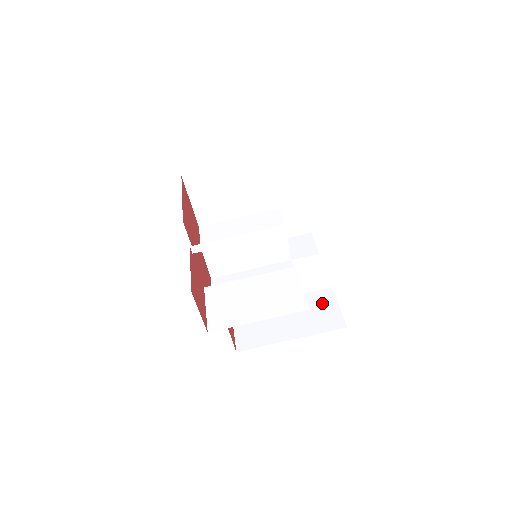
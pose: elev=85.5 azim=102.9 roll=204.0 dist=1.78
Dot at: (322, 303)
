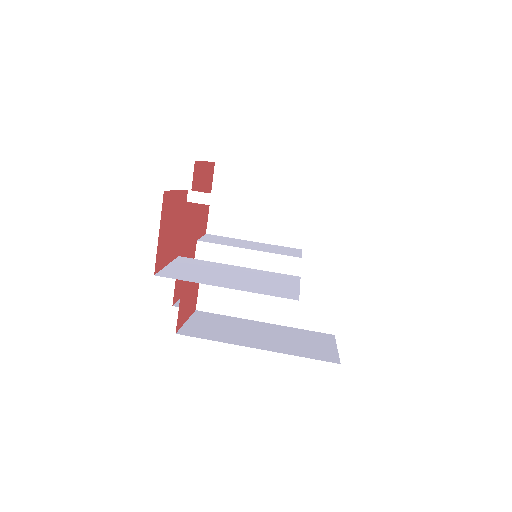
Dot at: (315, 339)
